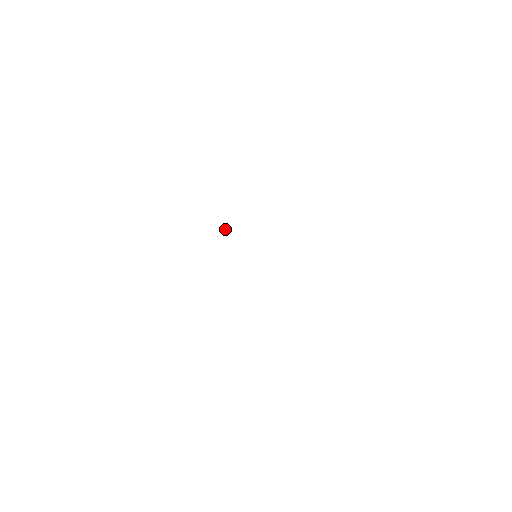
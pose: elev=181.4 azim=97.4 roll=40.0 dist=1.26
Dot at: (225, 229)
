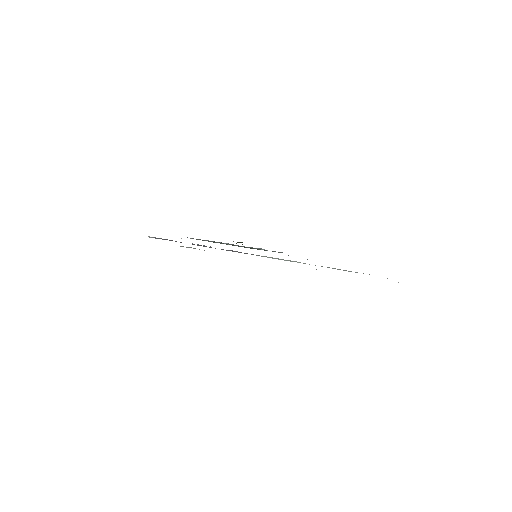
Dot at: occluded
